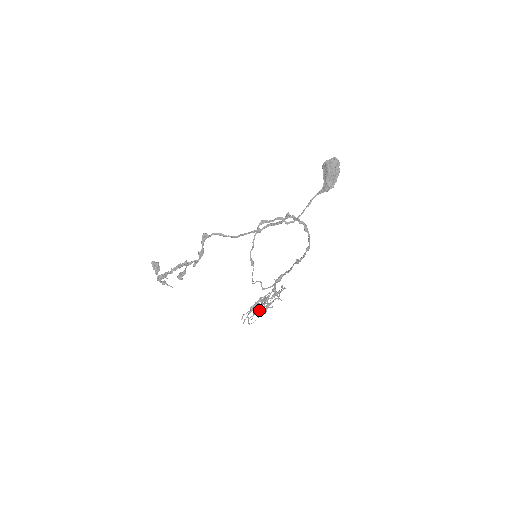
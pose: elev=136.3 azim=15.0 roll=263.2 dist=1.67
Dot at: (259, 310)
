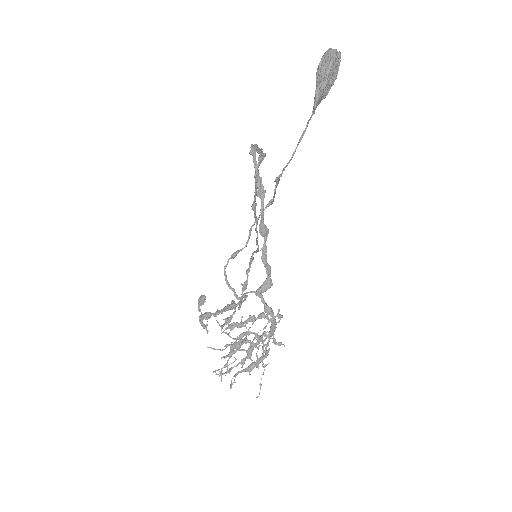
Dot at: (243, 358)
